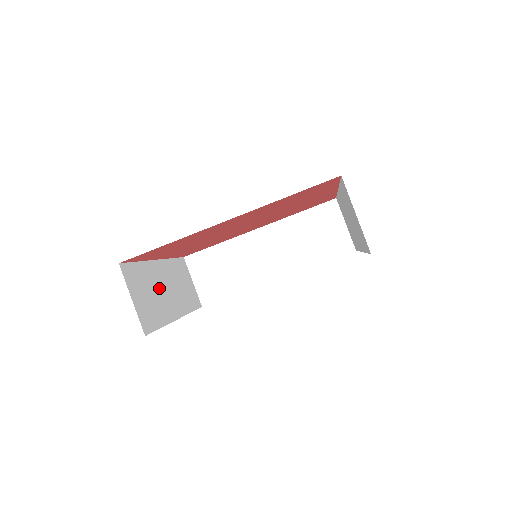
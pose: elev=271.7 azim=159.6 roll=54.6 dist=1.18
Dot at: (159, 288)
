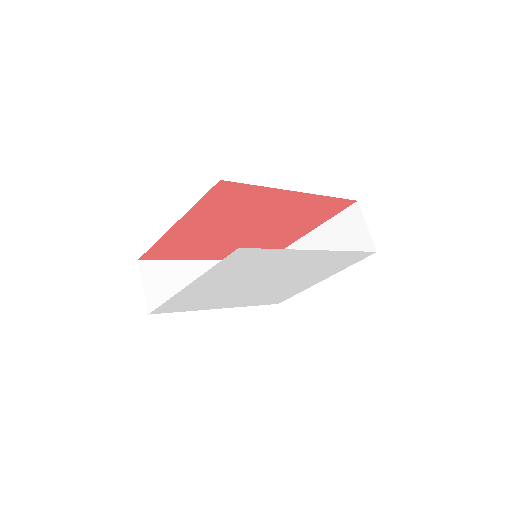
Dot at: occluded
